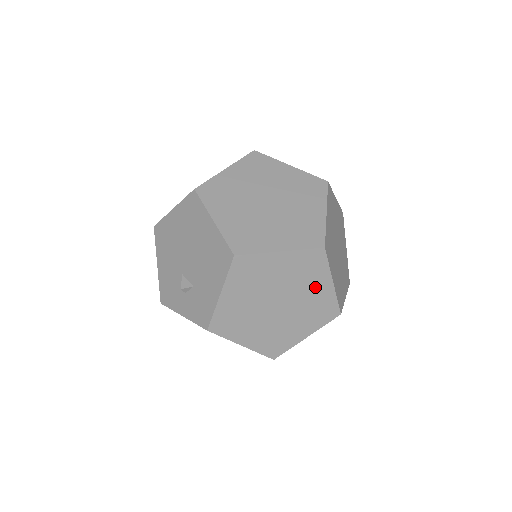
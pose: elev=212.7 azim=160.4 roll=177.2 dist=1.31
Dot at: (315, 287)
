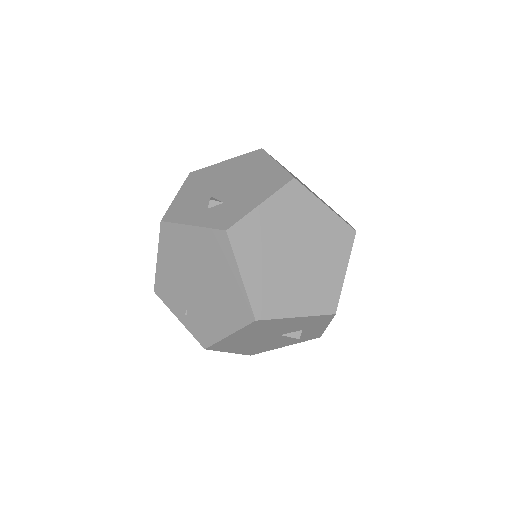
Dot at: (331, 264)
